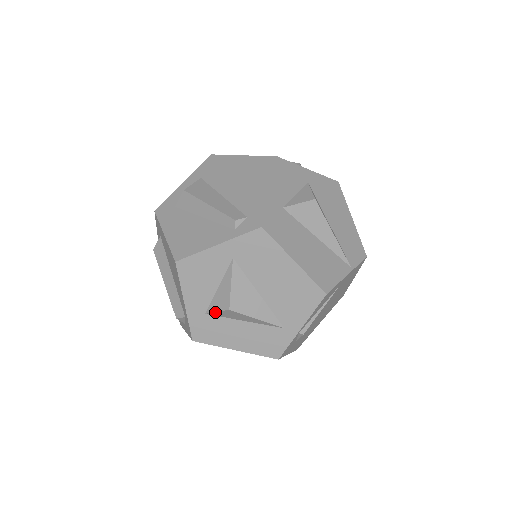
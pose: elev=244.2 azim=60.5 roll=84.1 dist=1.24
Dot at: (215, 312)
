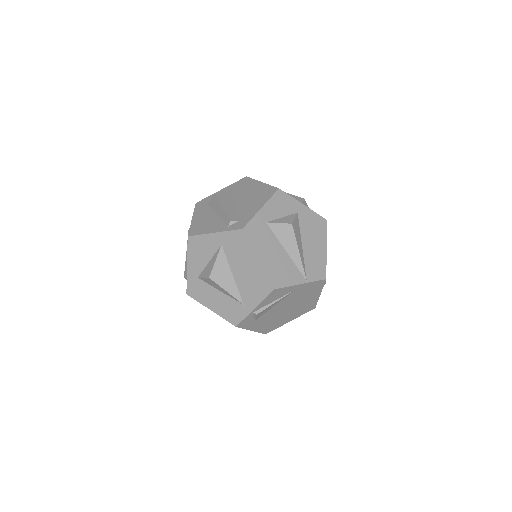
Dot at: (202, 278)
